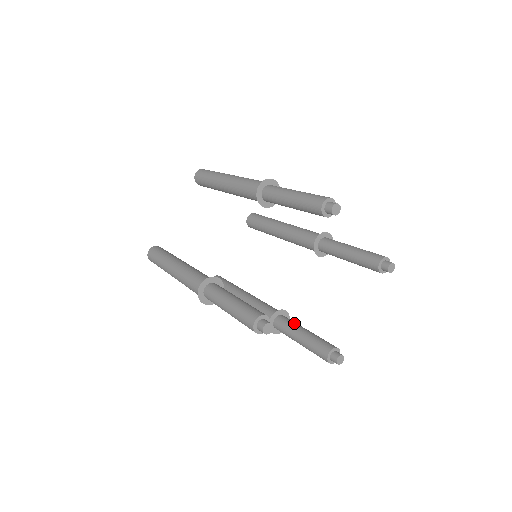
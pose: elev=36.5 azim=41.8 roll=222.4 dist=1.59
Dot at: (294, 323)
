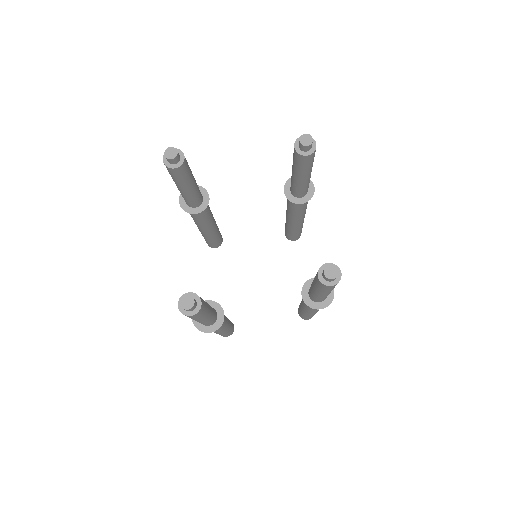
Dot at: occluded
